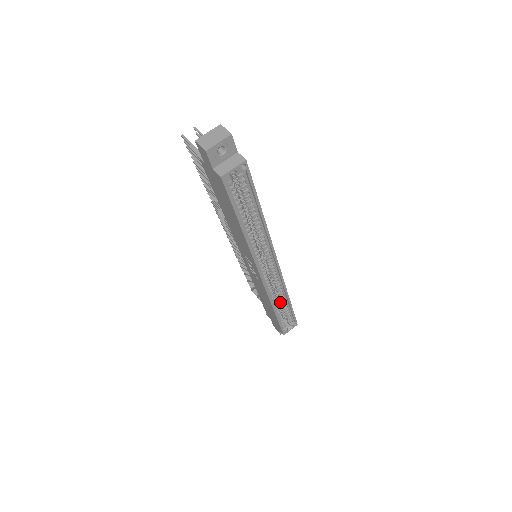
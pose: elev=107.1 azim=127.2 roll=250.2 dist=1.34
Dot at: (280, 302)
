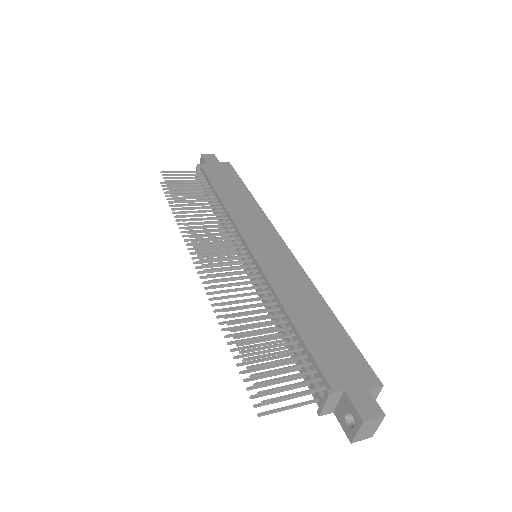
Dot at: occluded
